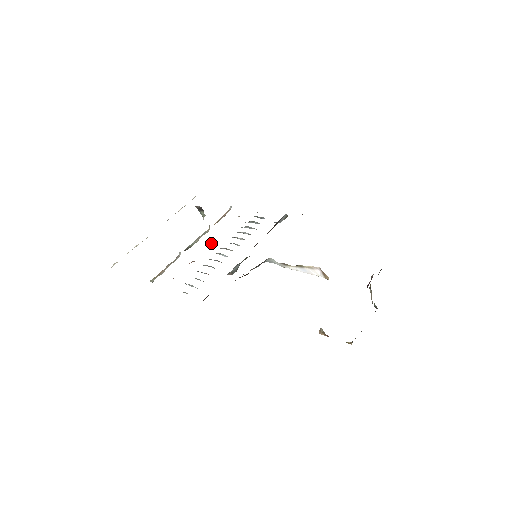
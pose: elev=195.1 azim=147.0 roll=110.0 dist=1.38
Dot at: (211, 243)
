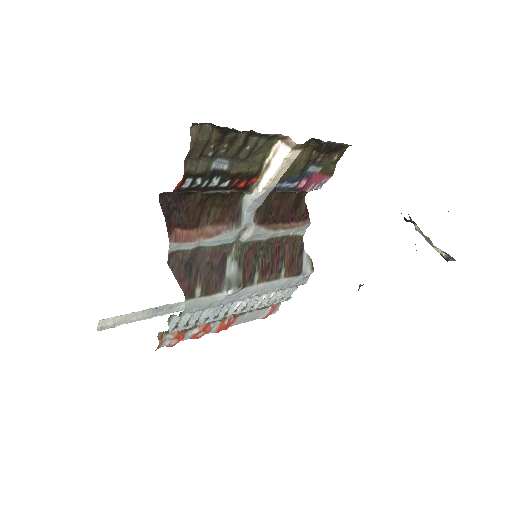
Dot at: occluded
